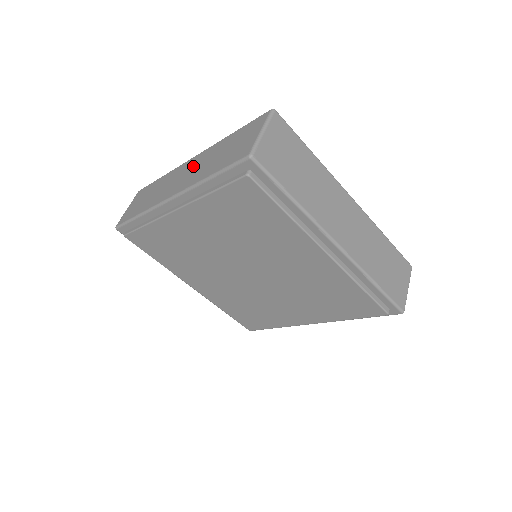
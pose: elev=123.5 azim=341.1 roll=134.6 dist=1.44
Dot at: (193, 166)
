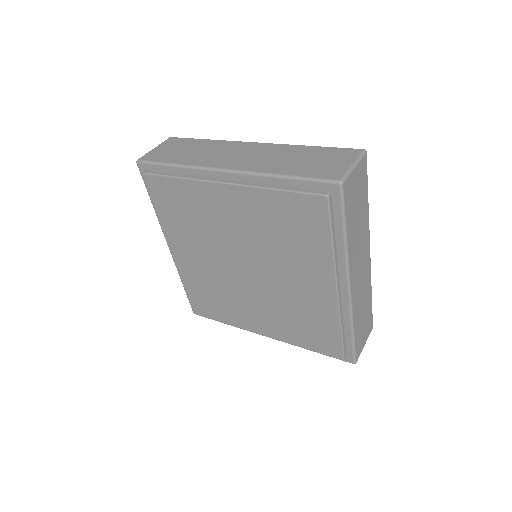
Dot at: (258, 152)
